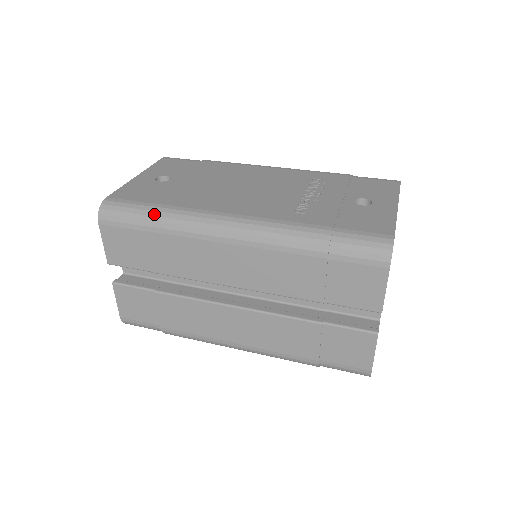
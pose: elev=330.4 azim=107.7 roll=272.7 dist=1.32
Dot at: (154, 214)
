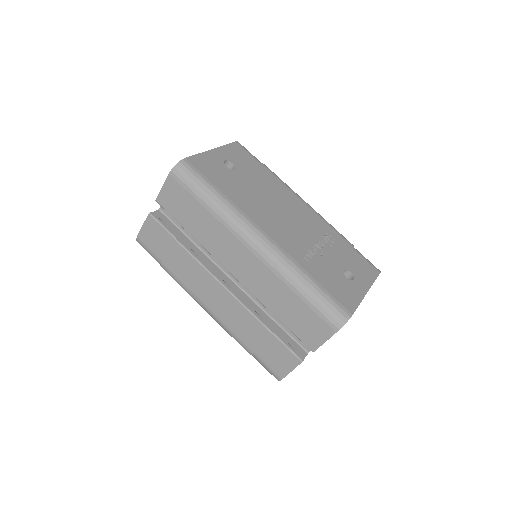
Dot at: (212, 196)
